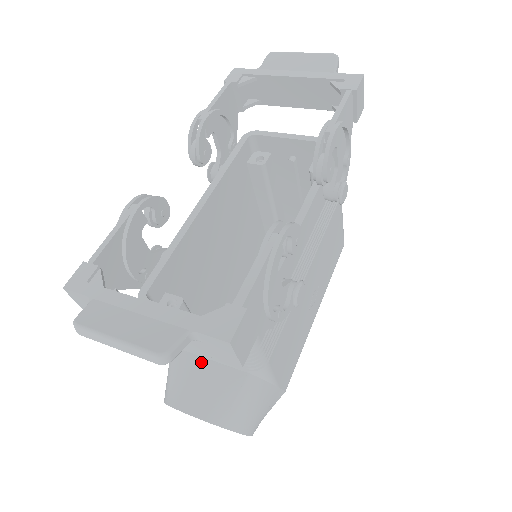
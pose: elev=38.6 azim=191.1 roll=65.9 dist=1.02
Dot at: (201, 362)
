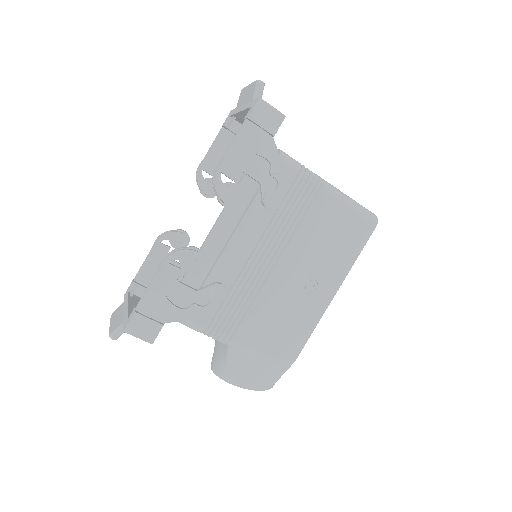
Dot at: occluded
